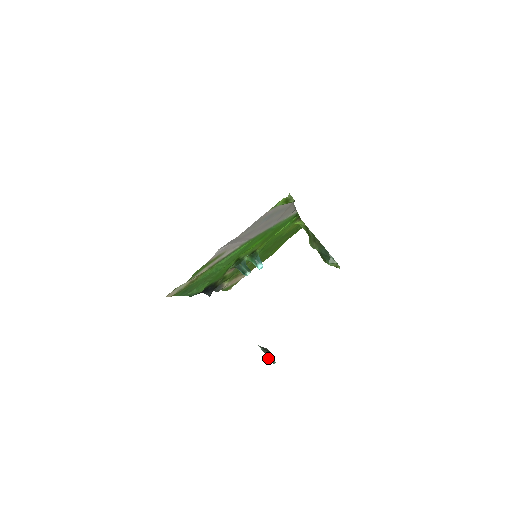
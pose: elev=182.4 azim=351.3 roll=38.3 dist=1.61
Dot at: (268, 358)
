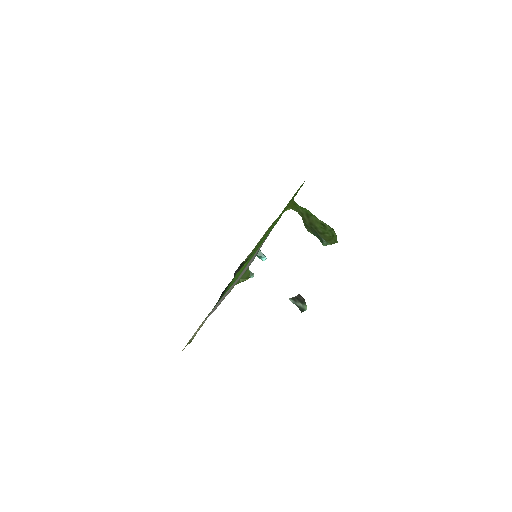
Dot at: (299, 309)
